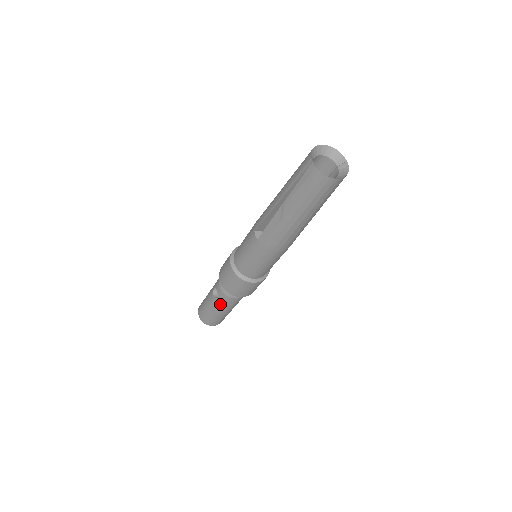
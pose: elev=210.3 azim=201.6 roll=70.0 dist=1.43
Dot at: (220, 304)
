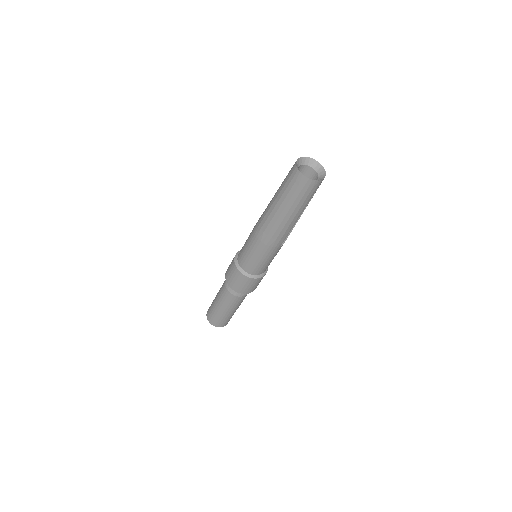
Dot at: (220, 293)
